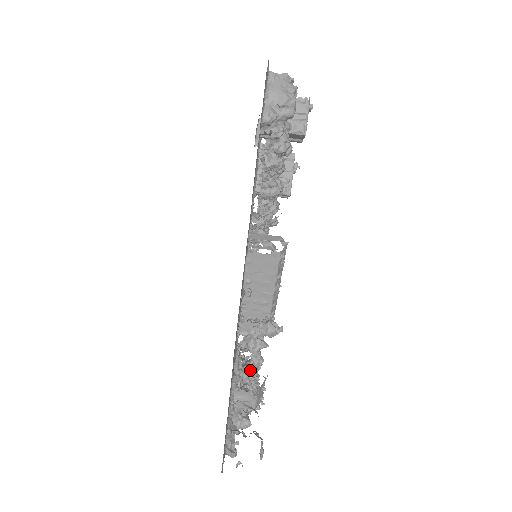
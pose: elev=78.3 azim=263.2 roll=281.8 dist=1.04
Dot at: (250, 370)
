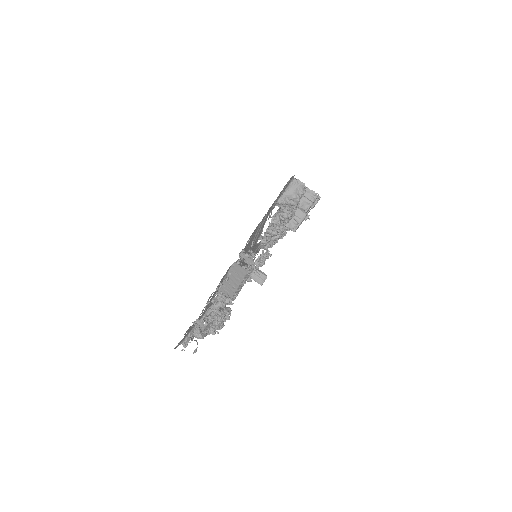
Dot at: (222, 313)
